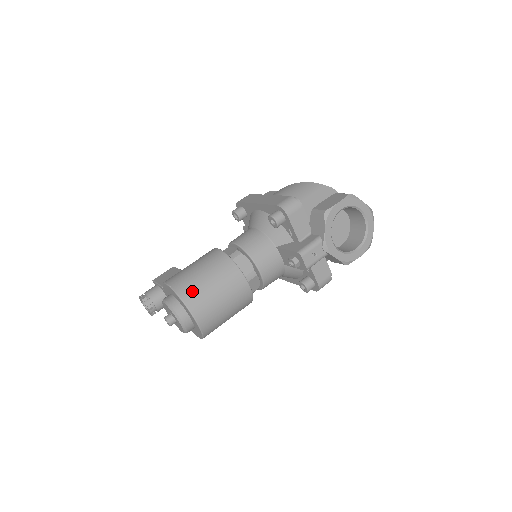
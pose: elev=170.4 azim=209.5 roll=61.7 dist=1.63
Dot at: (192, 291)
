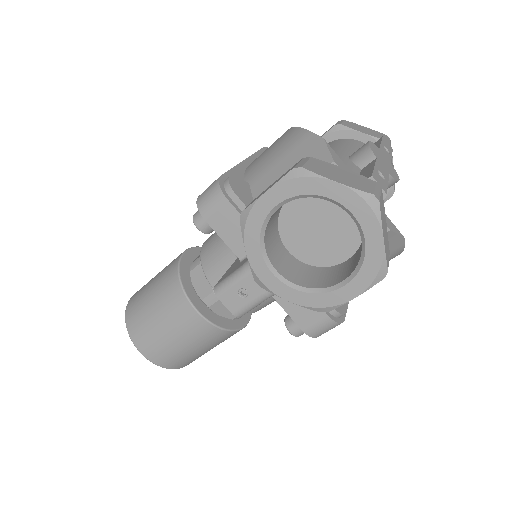
Dot at: (135, 316)
